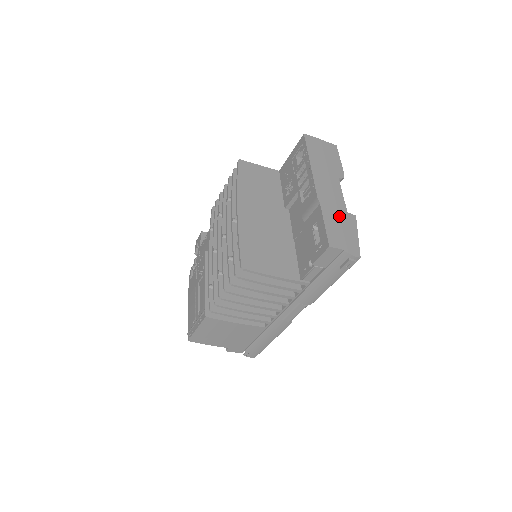
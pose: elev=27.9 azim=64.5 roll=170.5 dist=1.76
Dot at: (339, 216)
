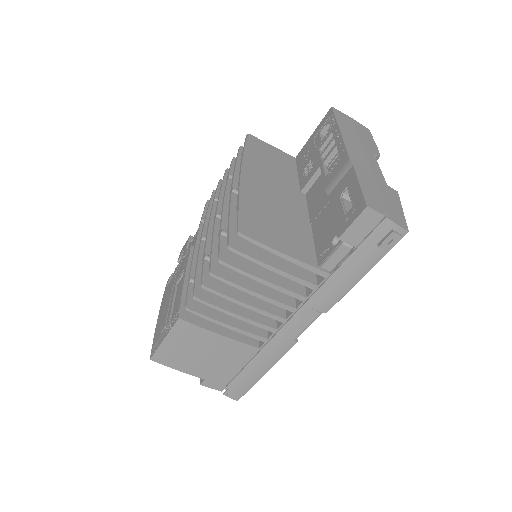
Dot at: (377, 184)
